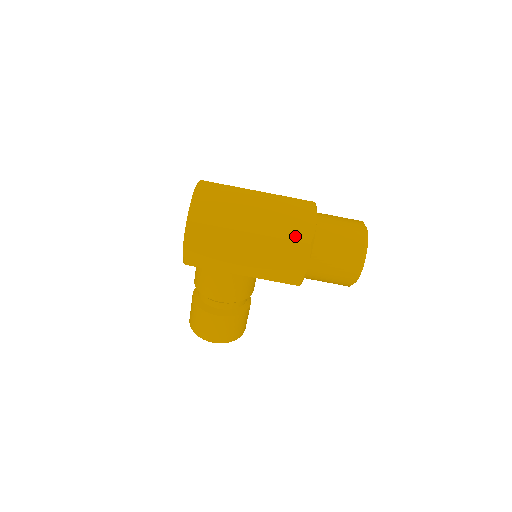
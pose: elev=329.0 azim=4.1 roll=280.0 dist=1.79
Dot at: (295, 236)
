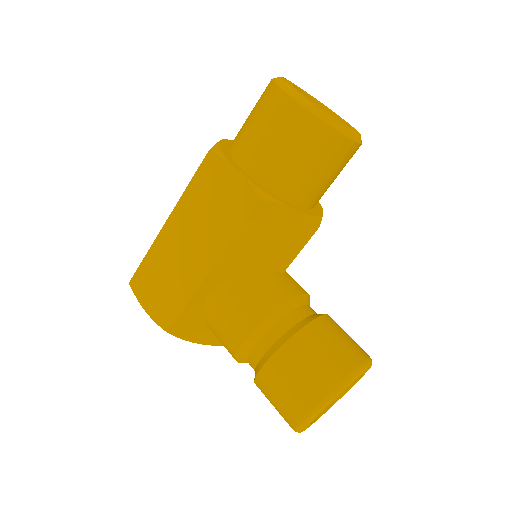
Dot at: occluded
